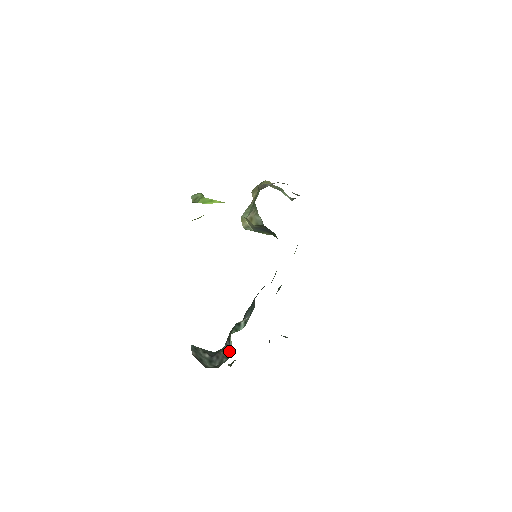
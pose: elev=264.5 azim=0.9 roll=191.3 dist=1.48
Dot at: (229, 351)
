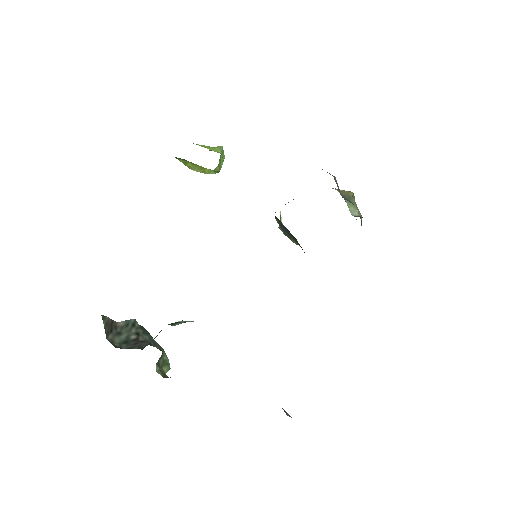
Dot at: (149, 343)
